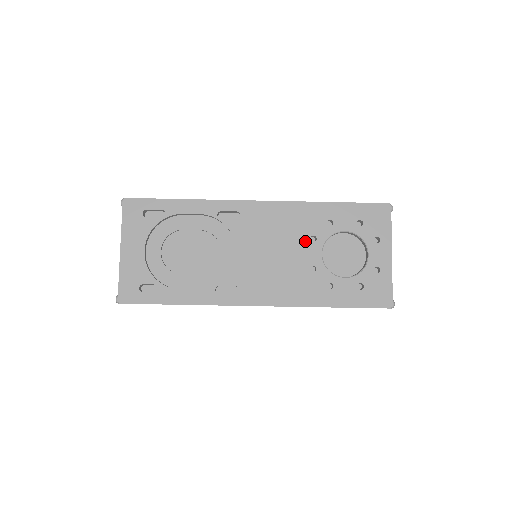
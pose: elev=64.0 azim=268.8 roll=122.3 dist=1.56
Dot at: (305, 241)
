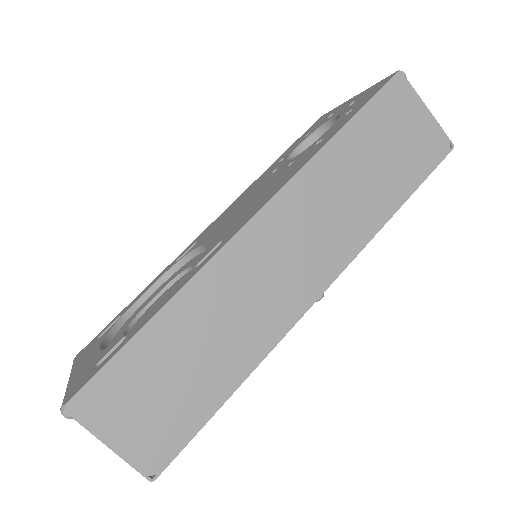
Dot at: (268, 178)
